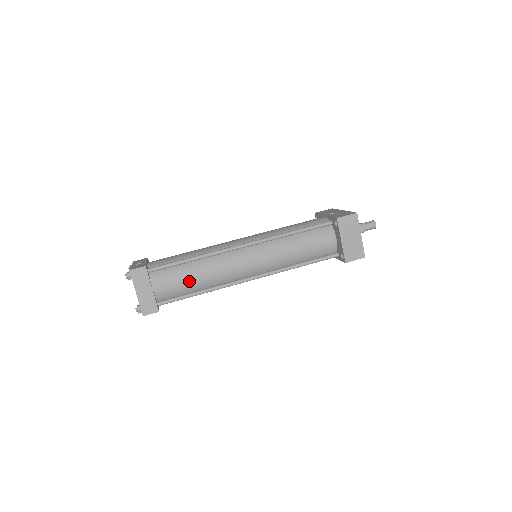
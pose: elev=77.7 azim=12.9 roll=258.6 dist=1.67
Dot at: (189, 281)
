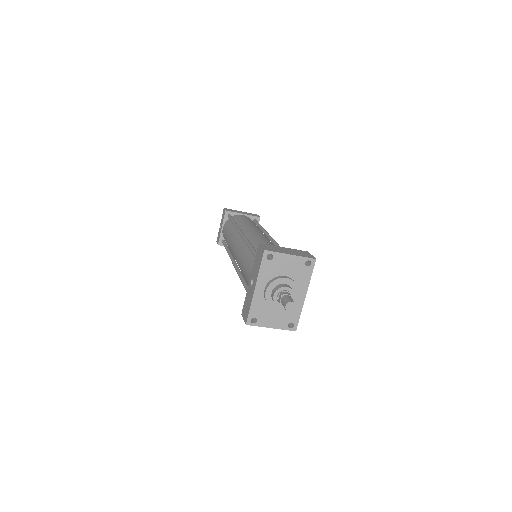
Dot at: occluded
